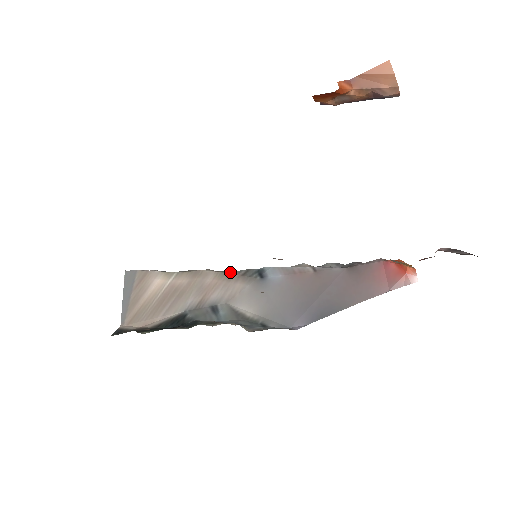
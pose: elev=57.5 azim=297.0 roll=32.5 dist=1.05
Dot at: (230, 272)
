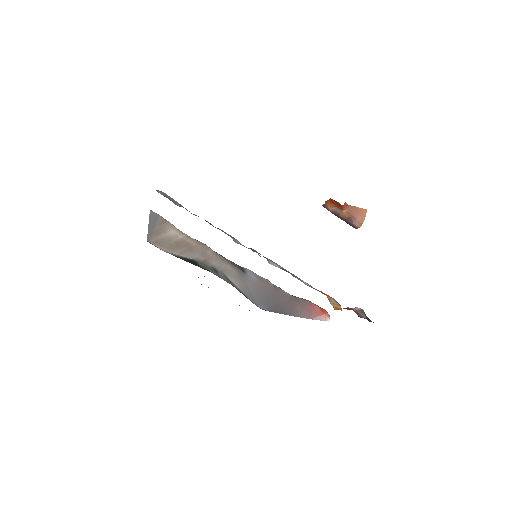
Dot at: occluded
